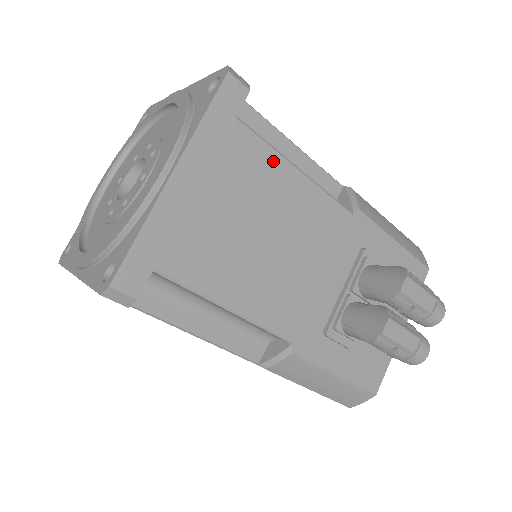
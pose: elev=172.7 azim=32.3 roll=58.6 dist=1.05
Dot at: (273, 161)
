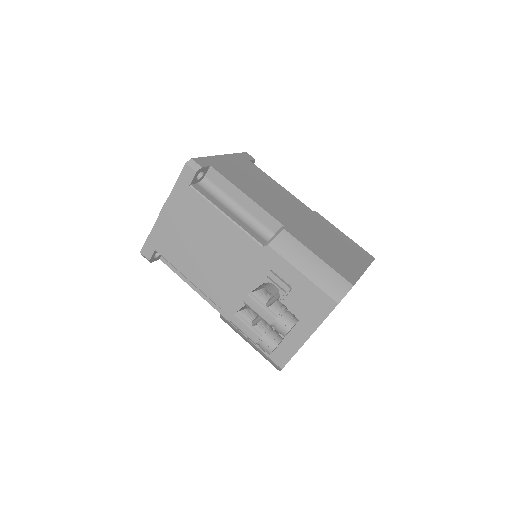
Dot at: (209, 209)
